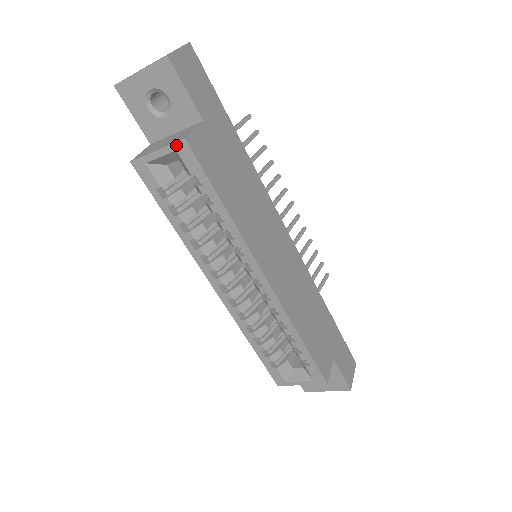
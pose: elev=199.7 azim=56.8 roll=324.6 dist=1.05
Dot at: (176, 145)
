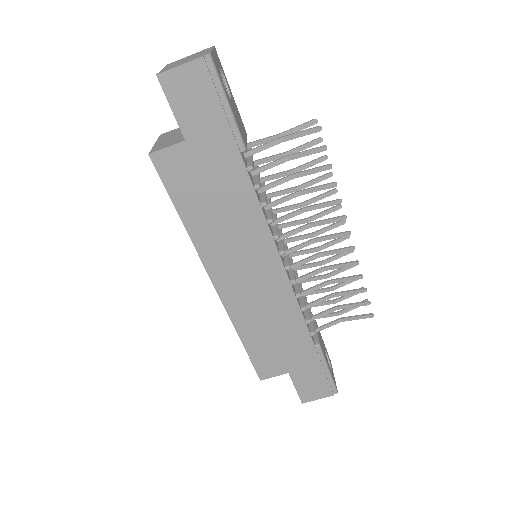
Dot at: occluded
